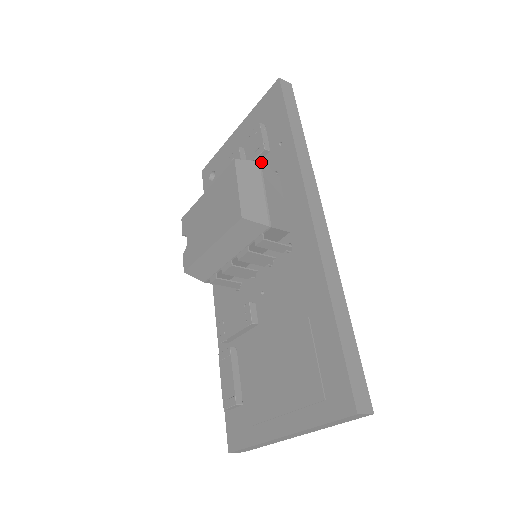
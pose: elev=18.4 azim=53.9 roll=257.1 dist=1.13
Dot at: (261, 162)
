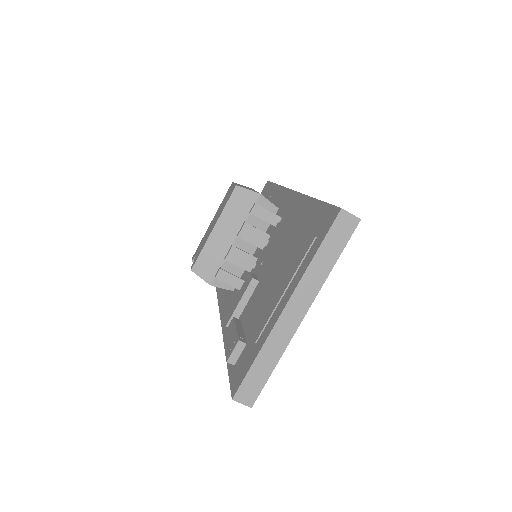
Dot at: occluded
